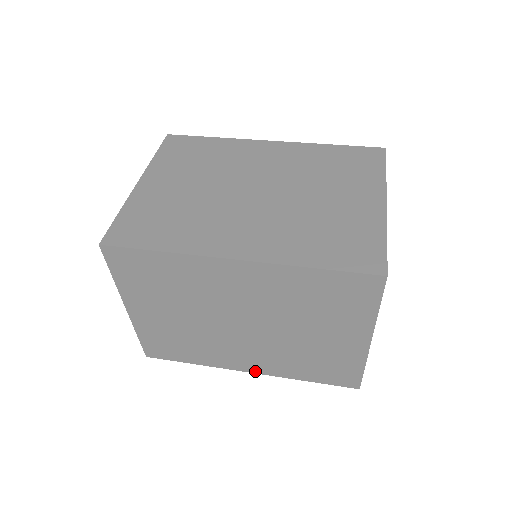
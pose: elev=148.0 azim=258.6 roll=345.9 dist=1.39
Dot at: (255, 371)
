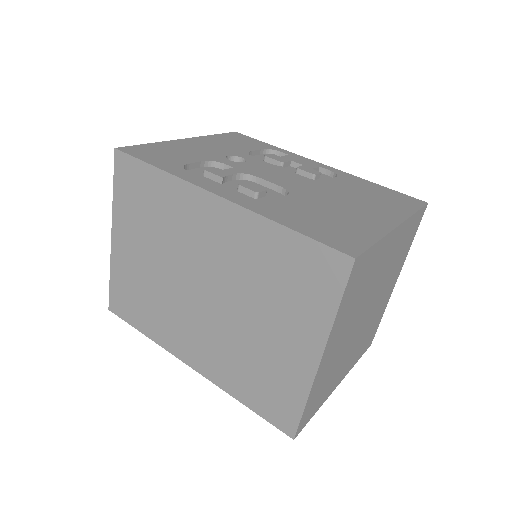
Dot at: occluded
